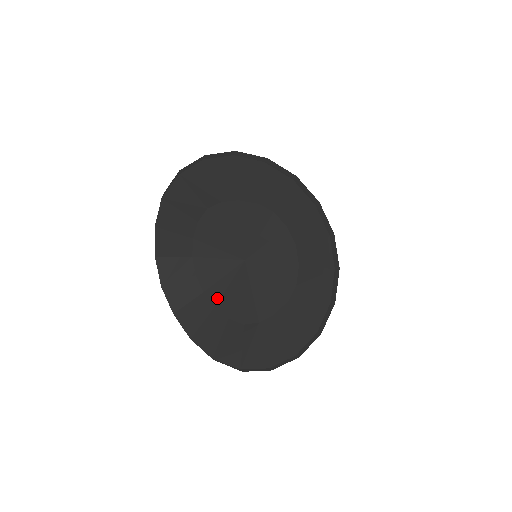
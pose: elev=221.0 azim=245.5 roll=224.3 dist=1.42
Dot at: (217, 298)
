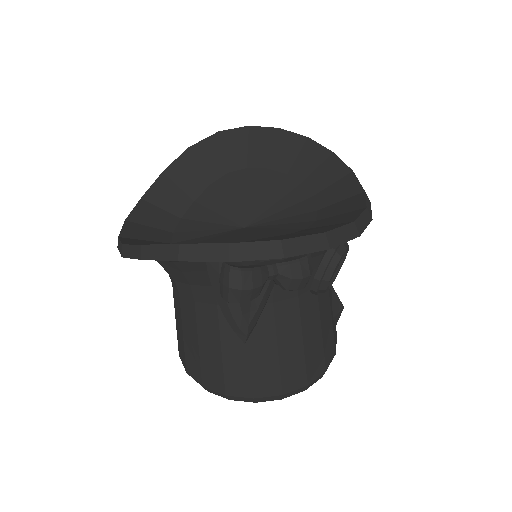
Dot at: occluded
